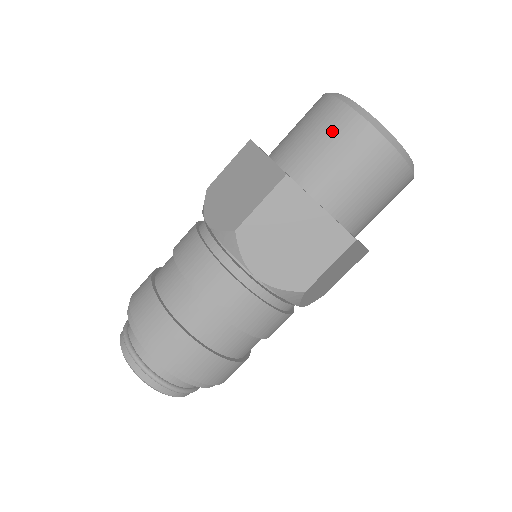
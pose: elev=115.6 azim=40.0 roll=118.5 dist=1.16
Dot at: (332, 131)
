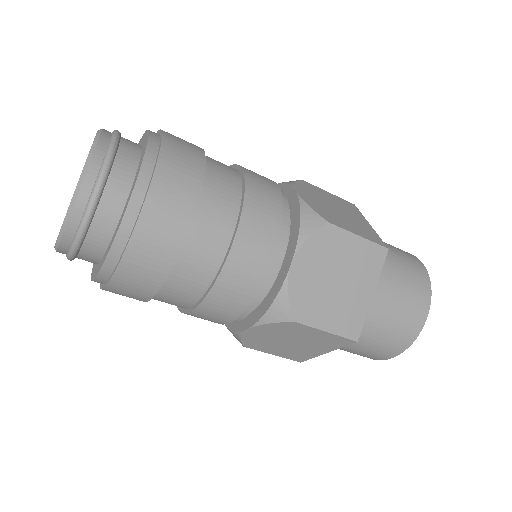
Dot at: (412, 272)
